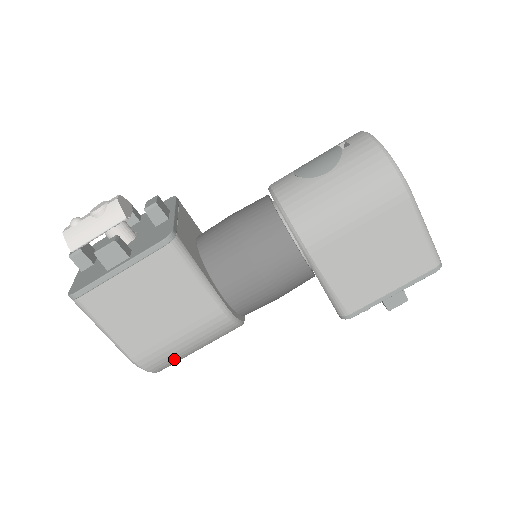
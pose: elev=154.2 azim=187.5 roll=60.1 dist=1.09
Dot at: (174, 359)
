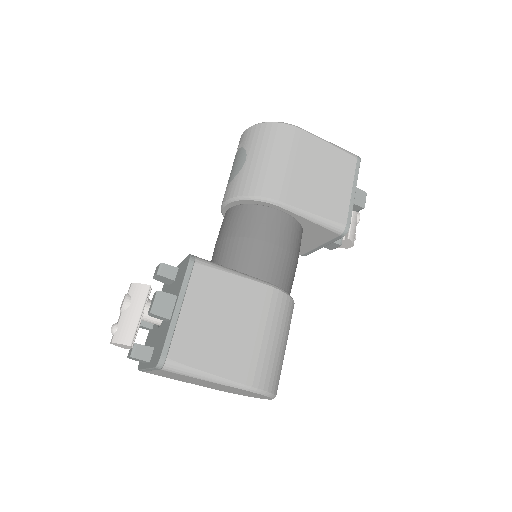
Dot at: (276, 365)
